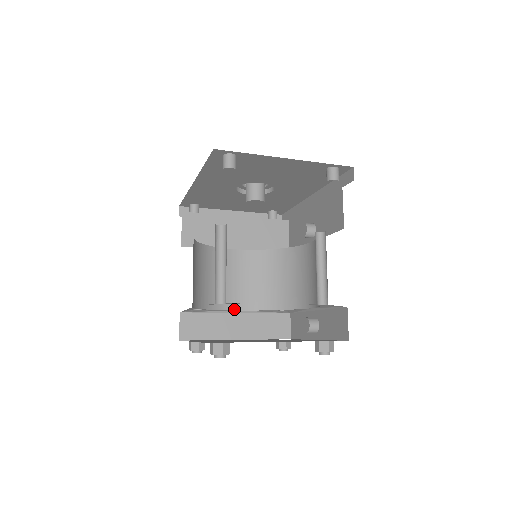
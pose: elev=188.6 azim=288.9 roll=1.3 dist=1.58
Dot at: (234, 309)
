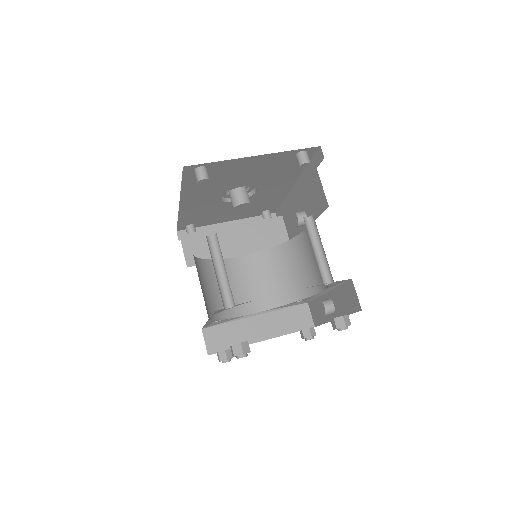
Dot at: (252, 313)
